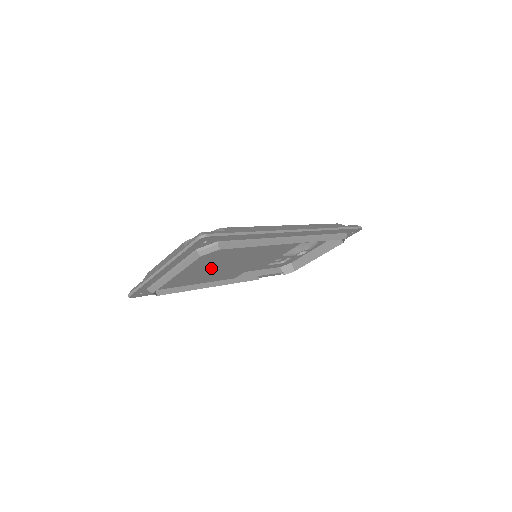
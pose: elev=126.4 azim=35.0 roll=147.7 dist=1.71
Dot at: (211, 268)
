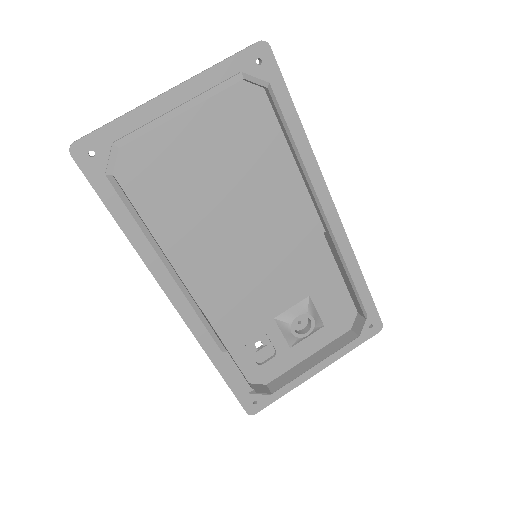
Dot at: (208, 193)
